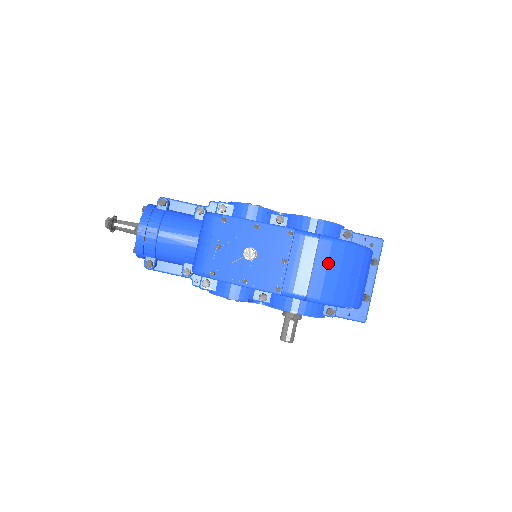
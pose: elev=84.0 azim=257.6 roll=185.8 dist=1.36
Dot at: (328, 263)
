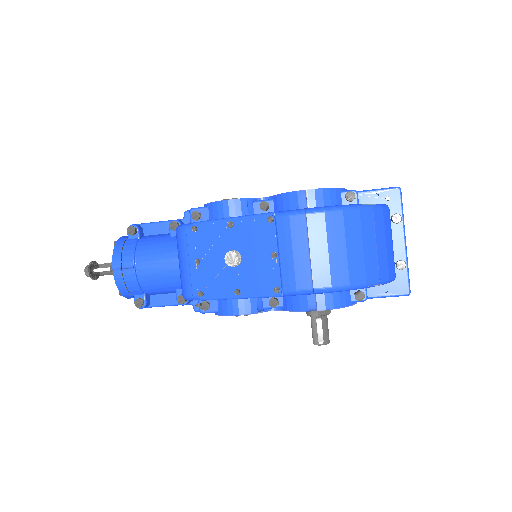
Dot at: (327, 240)
